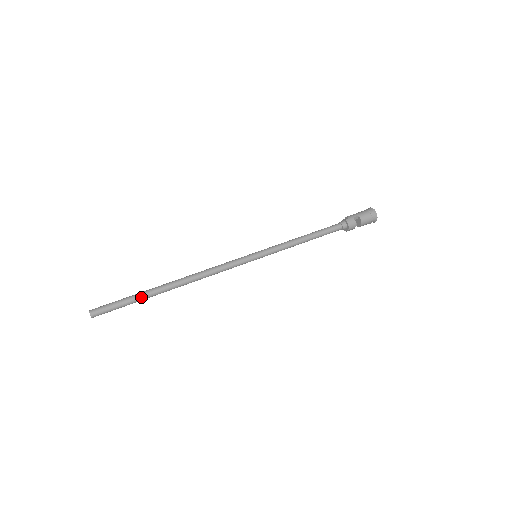
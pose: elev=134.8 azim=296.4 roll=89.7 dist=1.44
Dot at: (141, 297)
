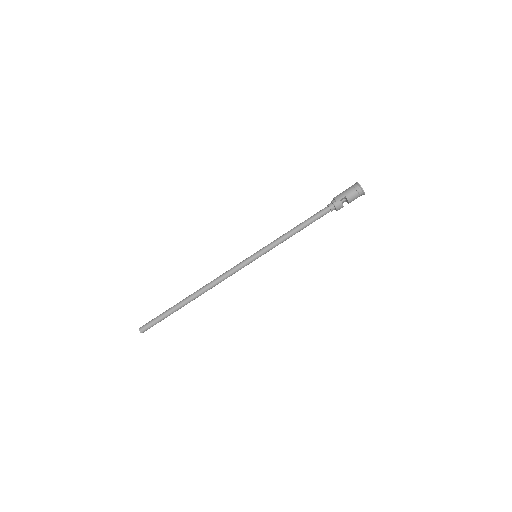
Dot at: (173, 312)
